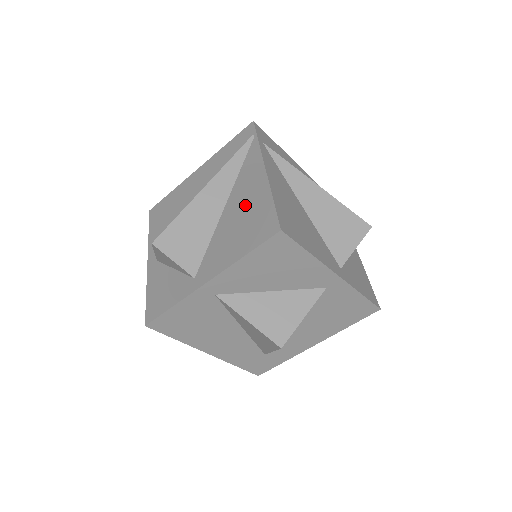
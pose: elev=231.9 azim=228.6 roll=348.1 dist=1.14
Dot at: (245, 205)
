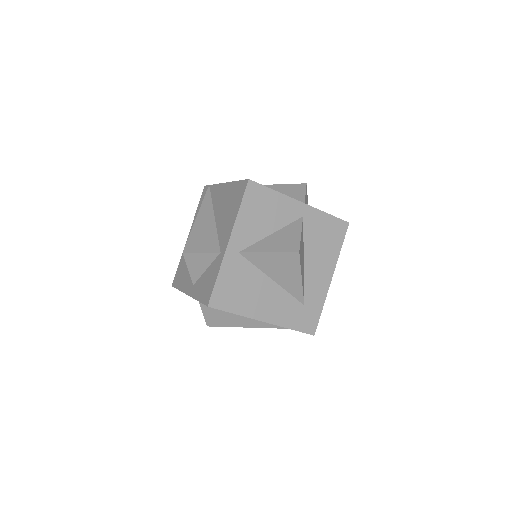
Dot at: (225, 202)
